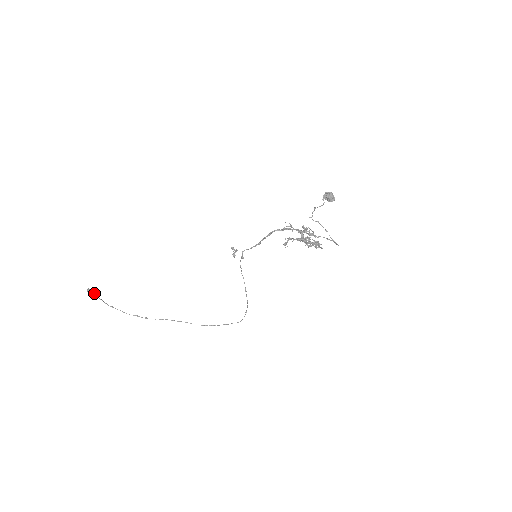
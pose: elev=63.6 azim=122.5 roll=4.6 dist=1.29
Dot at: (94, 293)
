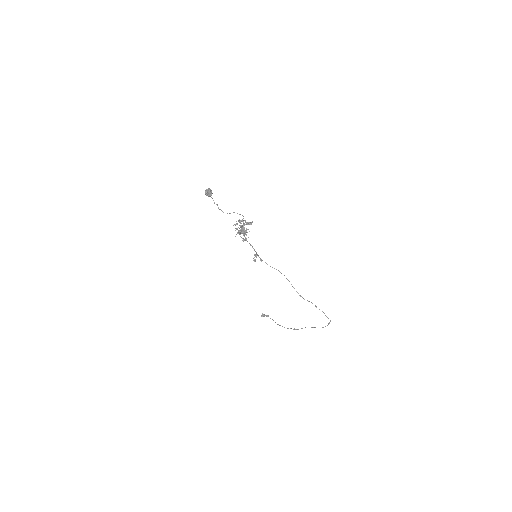
Dot at: (268, 316)
